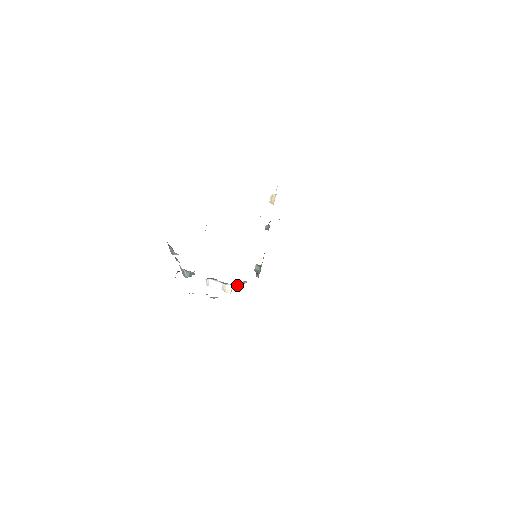
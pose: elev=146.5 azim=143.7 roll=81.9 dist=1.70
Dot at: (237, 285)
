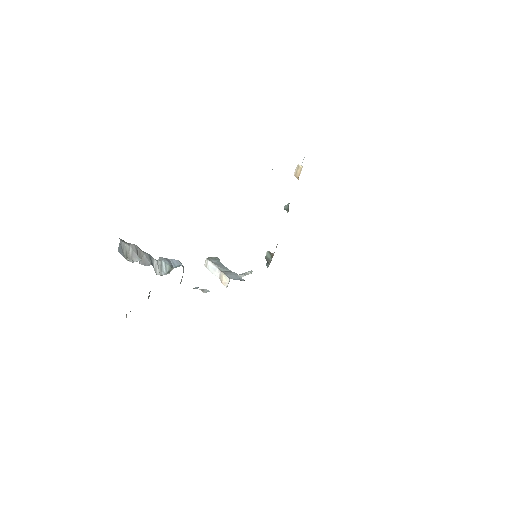
Dot at: (238, 275)
